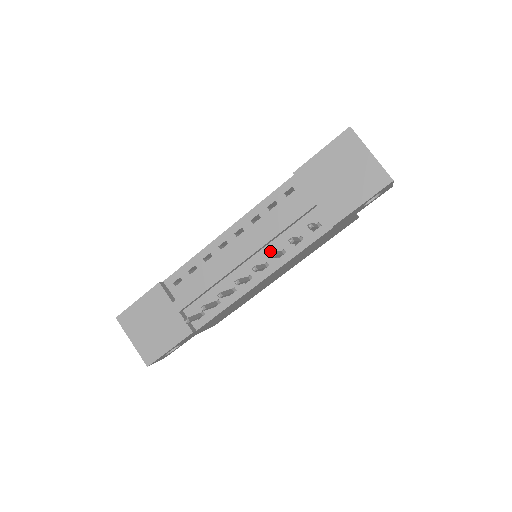
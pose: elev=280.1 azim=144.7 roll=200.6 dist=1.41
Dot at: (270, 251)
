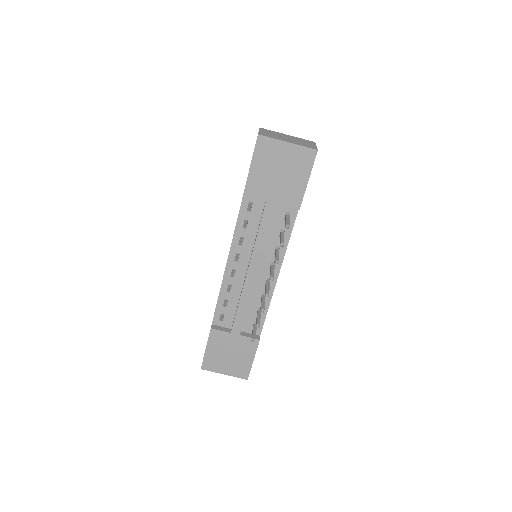
Dot at: (268, 254)
